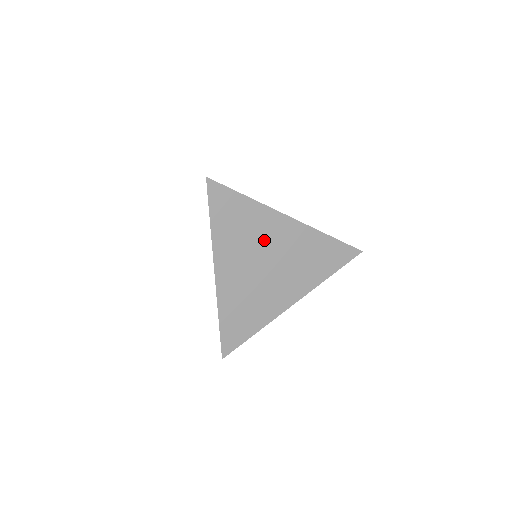
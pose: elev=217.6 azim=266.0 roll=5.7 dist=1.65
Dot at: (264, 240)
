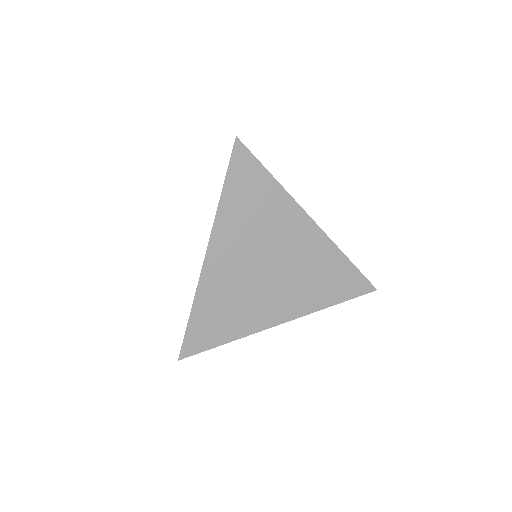
Dot at: (275, 235)
